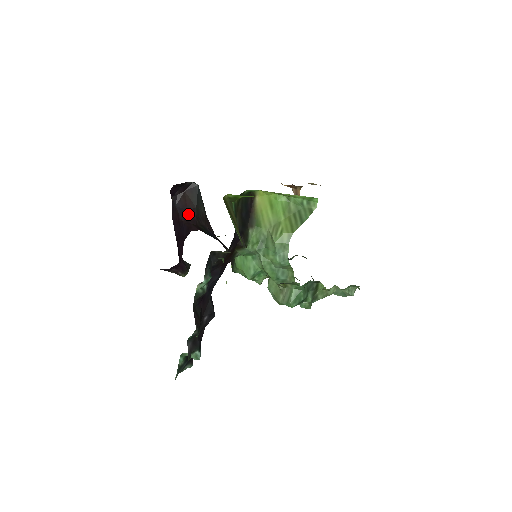
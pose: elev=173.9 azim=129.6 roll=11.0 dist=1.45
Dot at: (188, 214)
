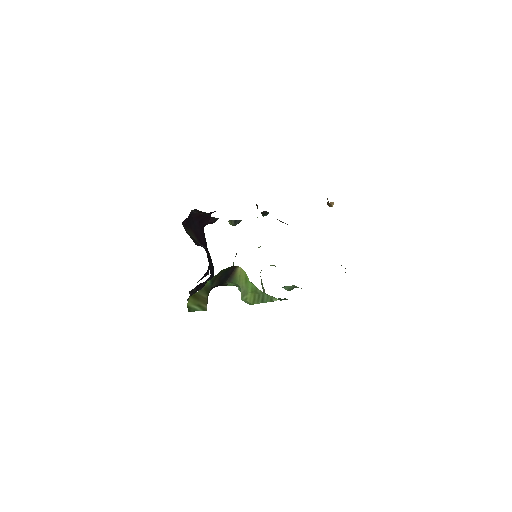
Dot at: occluded
